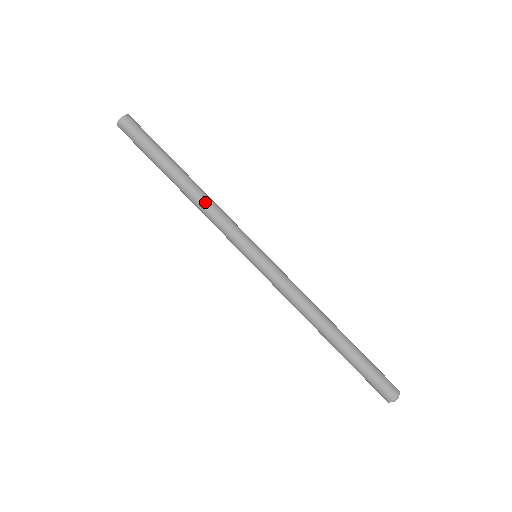
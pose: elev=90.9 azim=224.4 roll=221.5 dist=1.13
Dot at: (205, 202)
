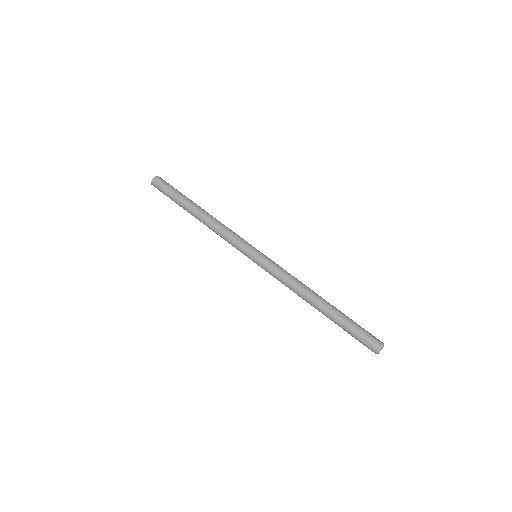
Dot at: (218, 221)
